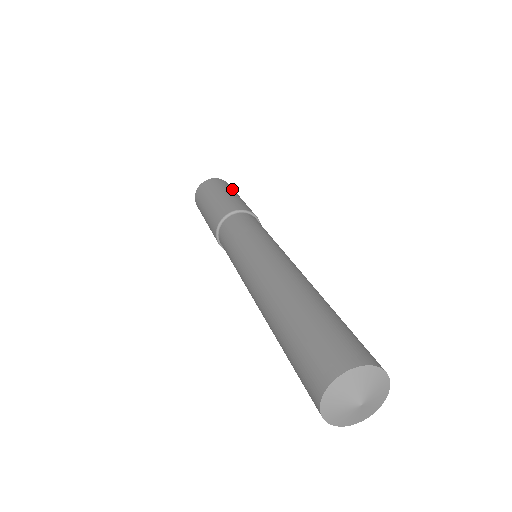
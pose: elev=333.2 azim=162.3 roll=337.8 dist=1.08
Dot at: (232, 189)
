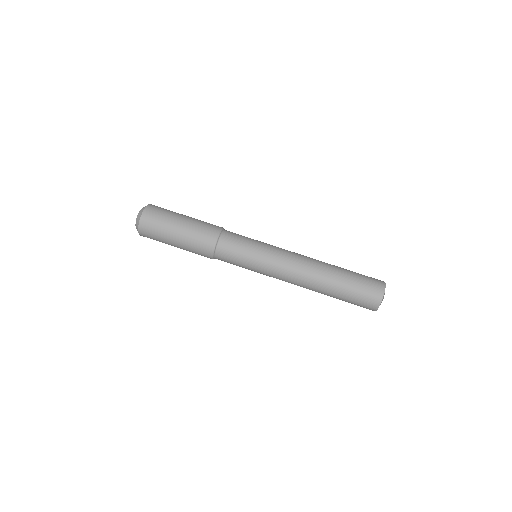
Dot at: (170, 213)
